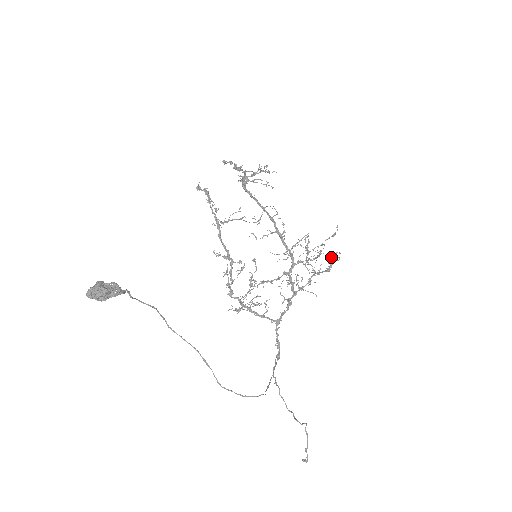
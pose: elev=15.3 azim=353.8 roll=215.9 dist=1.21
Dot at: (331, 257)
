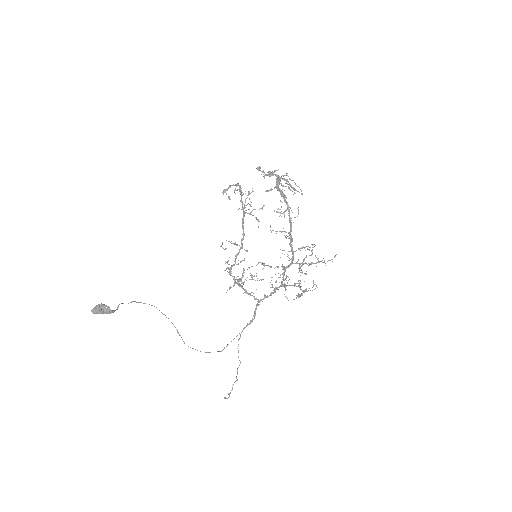
Dot at: (298, 296)
